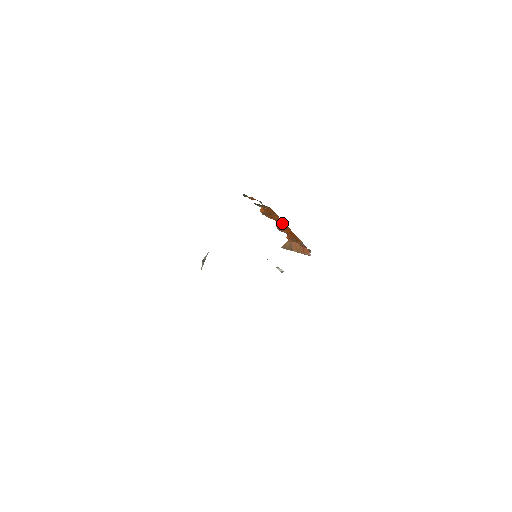
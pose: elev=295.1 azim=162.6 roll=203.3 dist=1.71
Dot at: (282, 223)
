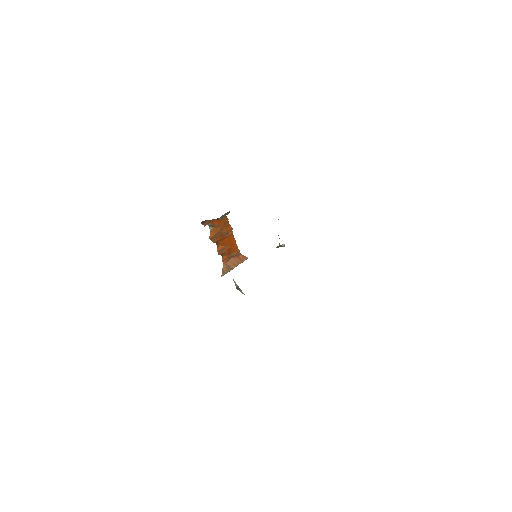
Dot at: (230, 234)
